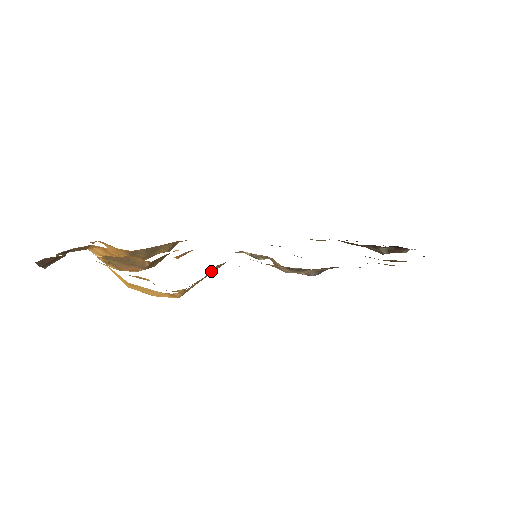
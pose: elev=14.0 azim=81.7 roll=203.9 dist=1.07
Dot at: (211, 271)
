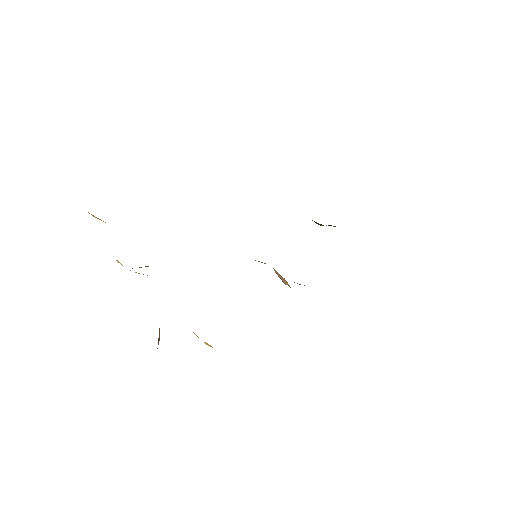
Dot at: occluded
